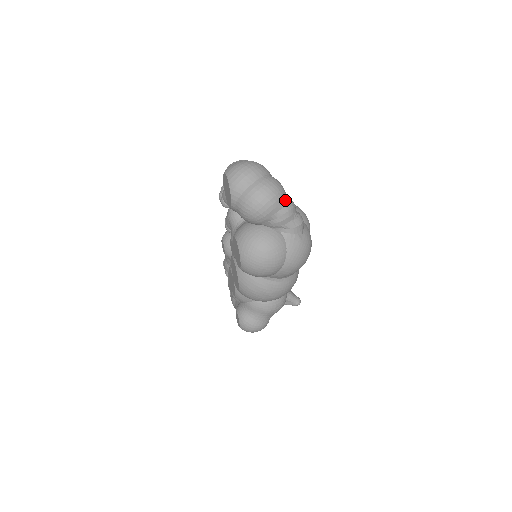
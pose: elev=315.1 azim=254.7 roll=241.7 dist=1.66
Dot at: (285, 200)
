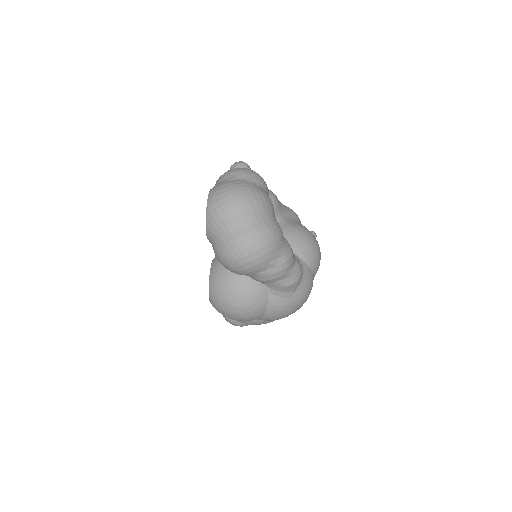
Dot at: (276, 258)
